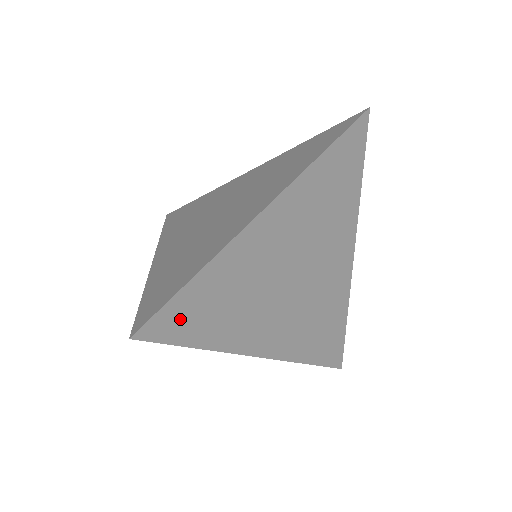
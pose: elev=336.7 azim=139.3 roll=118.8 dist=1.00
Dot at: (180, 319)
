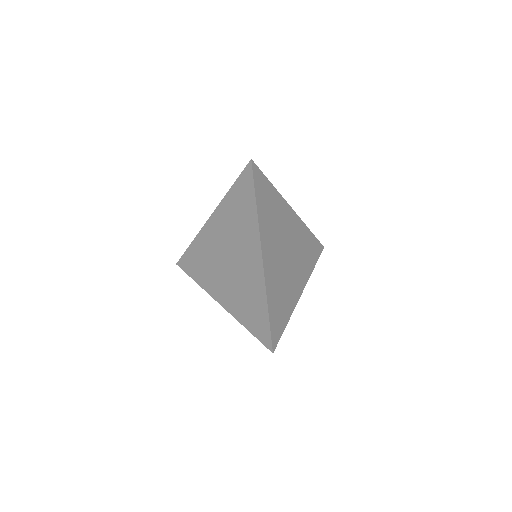
Dot at: (261, 184)
